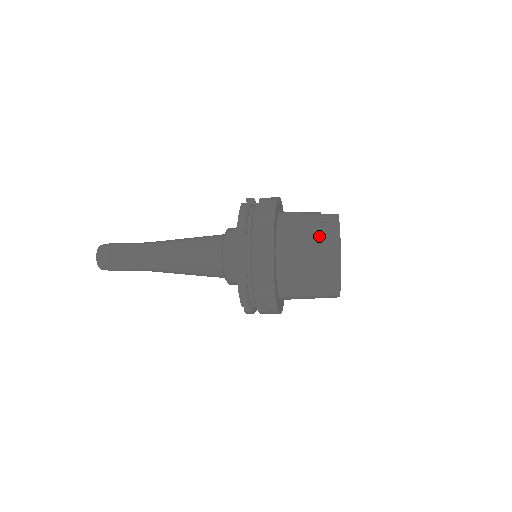
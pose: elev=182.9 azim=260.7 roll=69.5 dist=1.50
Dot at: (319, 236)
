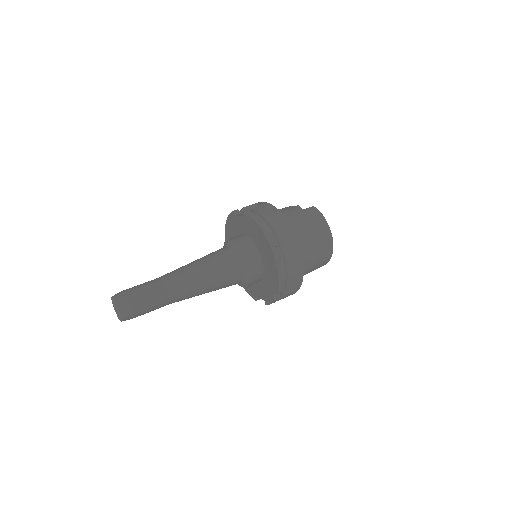
Dot at: (311, 218)
